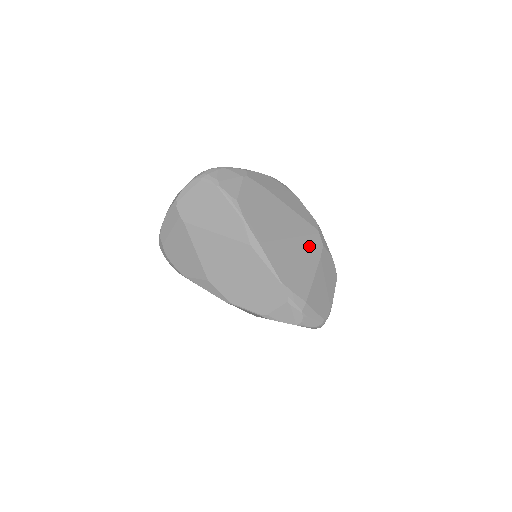
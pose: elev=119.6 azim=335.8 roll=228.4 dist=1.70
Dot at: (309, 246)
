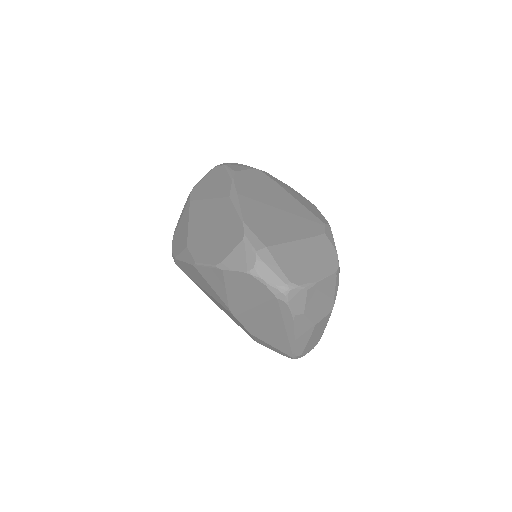
Dot at: (303, 224)
